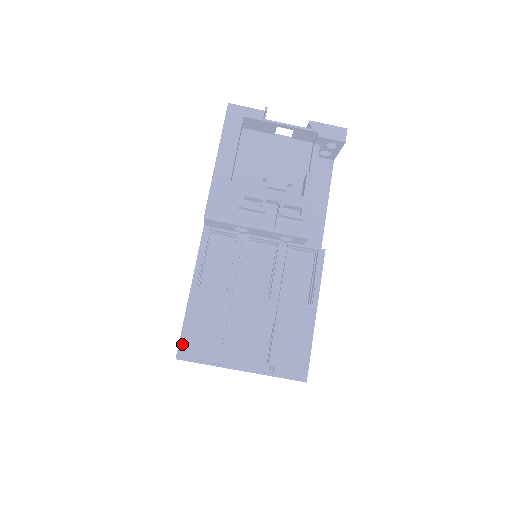
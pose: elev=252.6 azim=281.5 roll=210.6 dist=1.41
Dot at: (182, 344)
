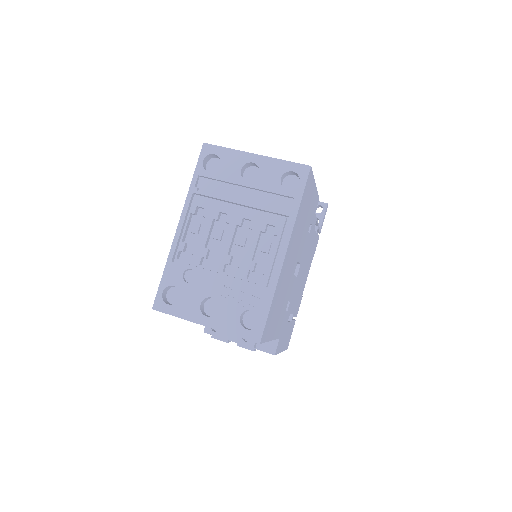
Dot at: occluded
